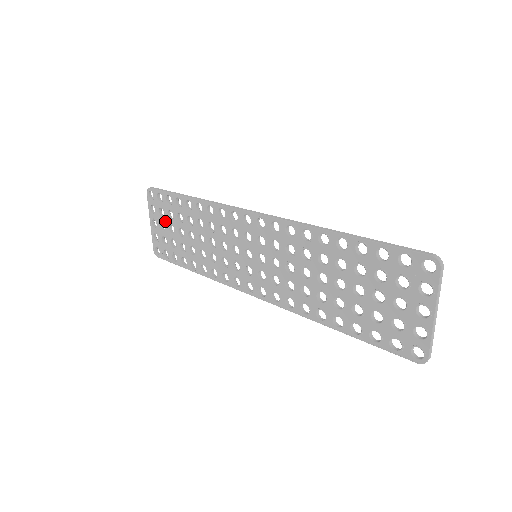
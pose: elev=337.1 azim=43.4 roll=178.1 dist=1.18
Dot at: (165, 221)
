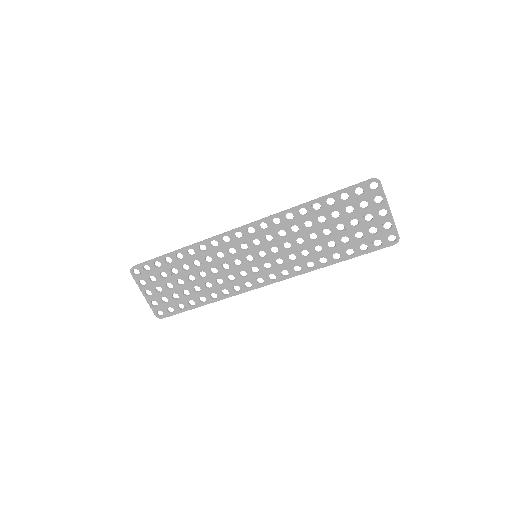
Dot at: (160, 284)
